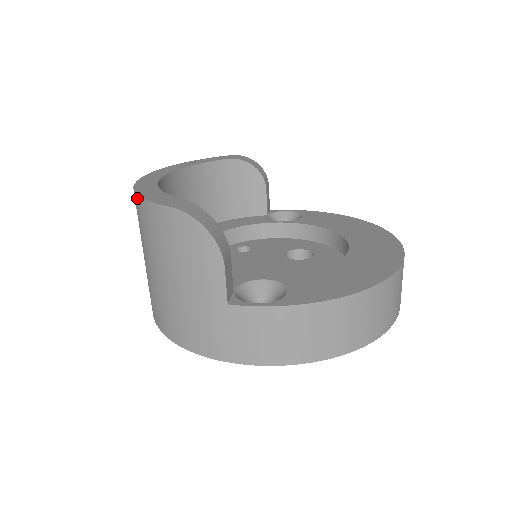
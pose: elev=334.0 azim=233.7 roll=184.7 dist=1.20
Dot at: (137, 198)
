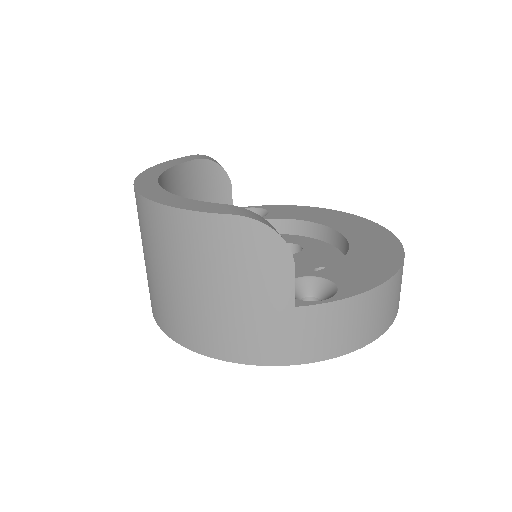
Dot at: (166, 209)
